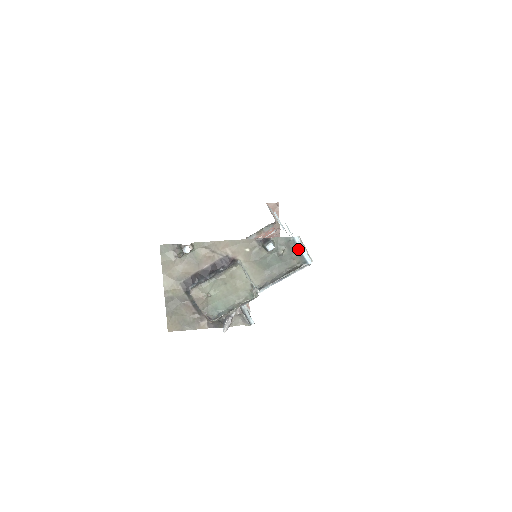
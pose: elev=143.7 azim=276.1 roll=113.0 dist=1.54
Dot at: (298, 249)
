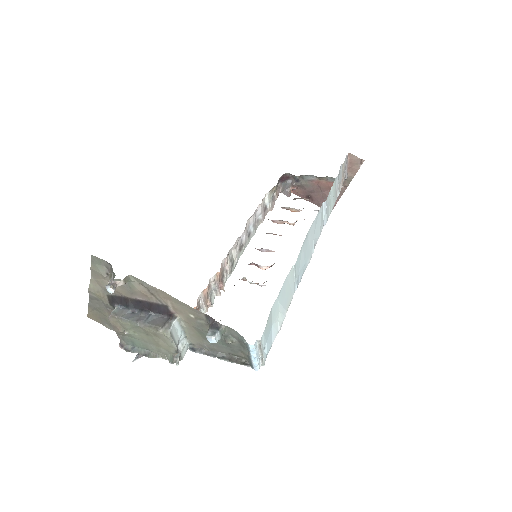
Dot at: (249, 353)
